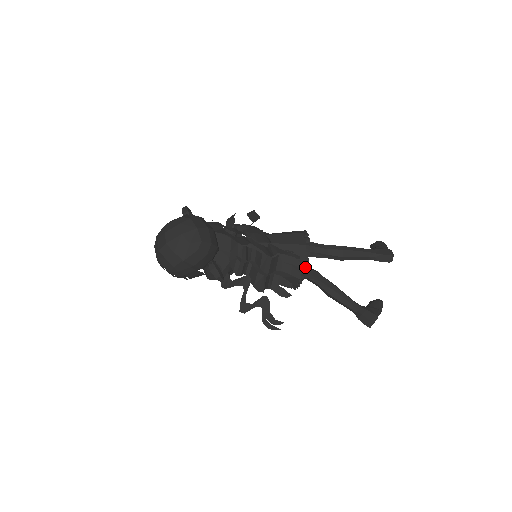
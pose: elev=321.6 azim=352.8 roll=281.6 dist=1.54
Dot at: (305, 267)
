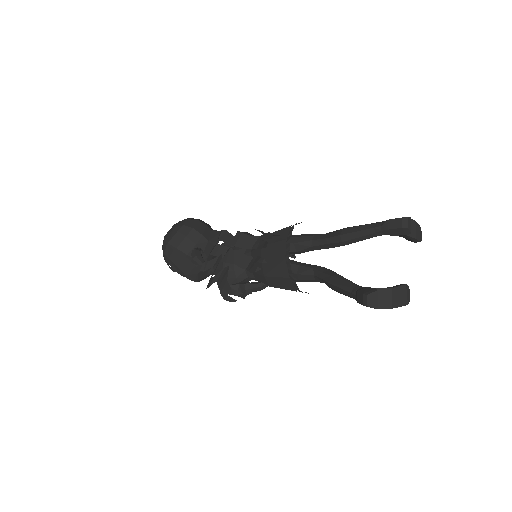
Dot at: (288, 246)
